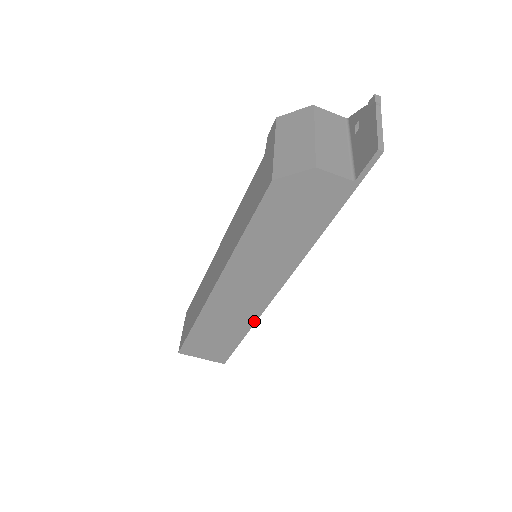
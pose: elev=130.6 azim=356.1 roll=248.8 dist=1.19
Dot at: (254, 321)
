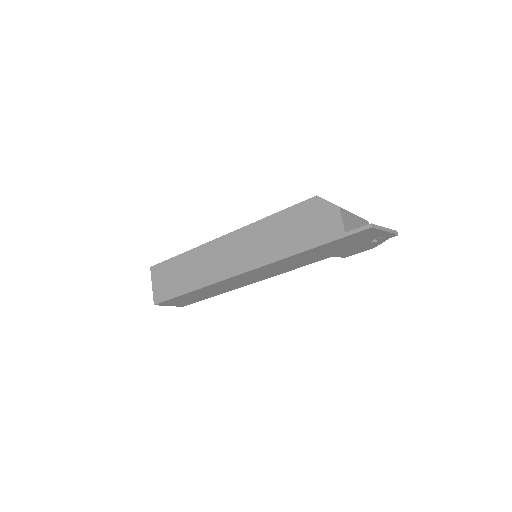
Dot at: (207, 284)
